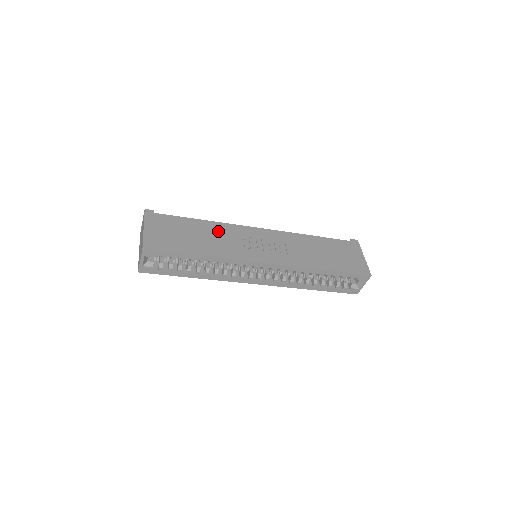
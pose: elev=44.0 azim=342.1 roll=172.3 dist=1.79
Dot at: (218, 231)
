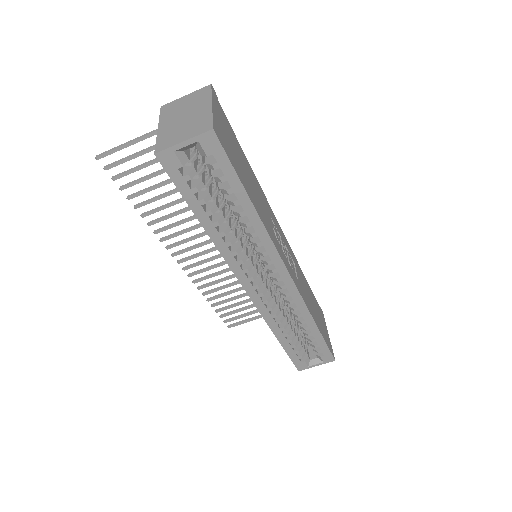
Dot at: (260, 193)
